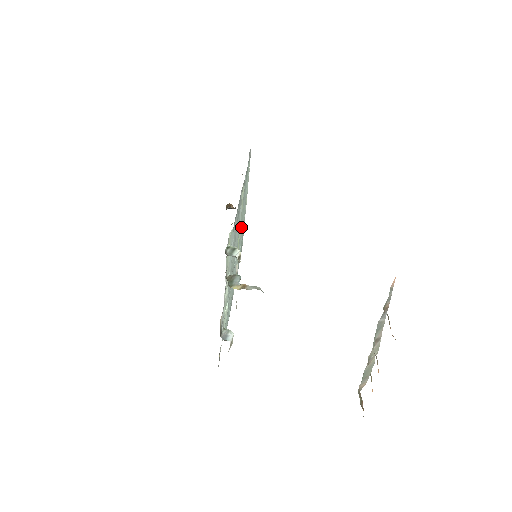
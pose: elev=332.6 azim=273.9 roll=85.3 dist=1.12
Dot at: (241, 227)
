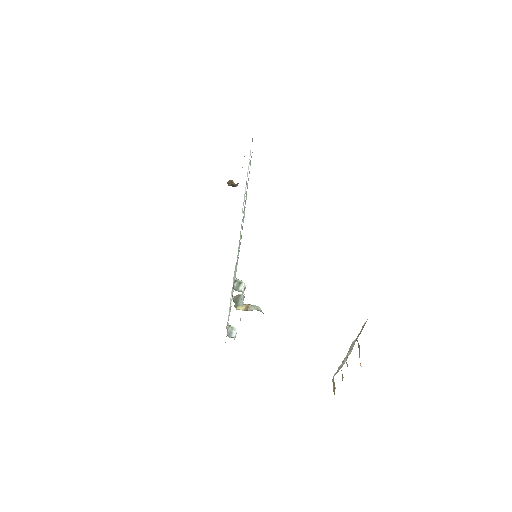
Dot at: occluded
